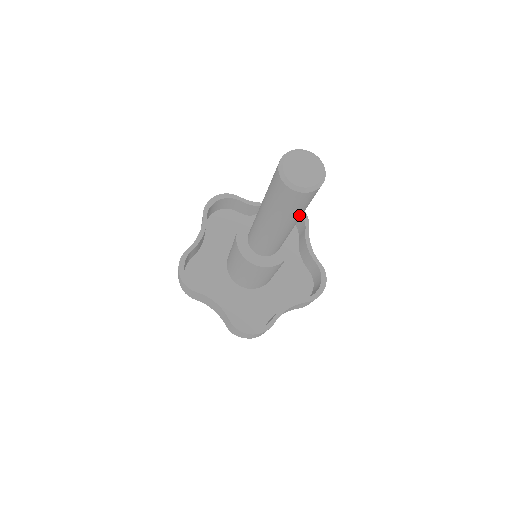
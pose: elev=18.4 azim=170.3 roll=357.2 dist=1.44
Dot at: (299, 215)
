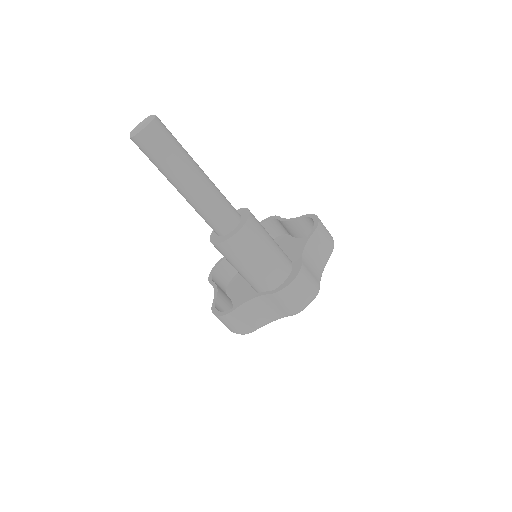
Dot at: (169, 168)
